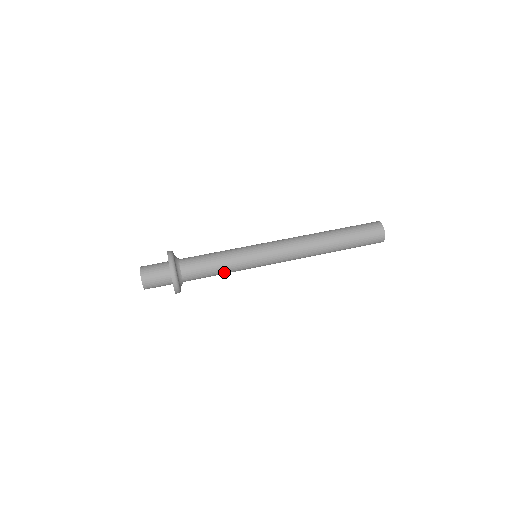
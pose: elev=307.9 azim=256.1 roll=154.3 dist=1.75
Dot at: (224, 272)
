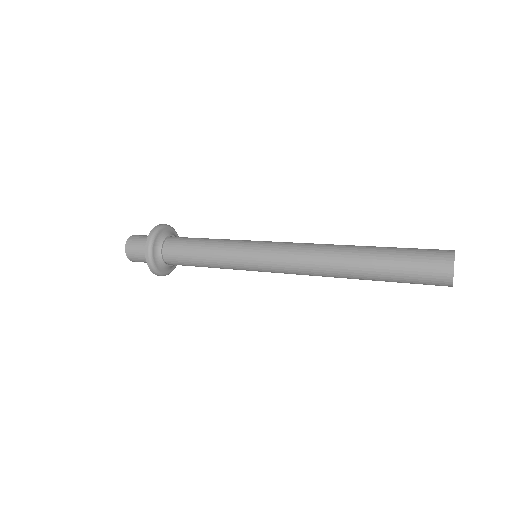
Dot at: (209, 246)
